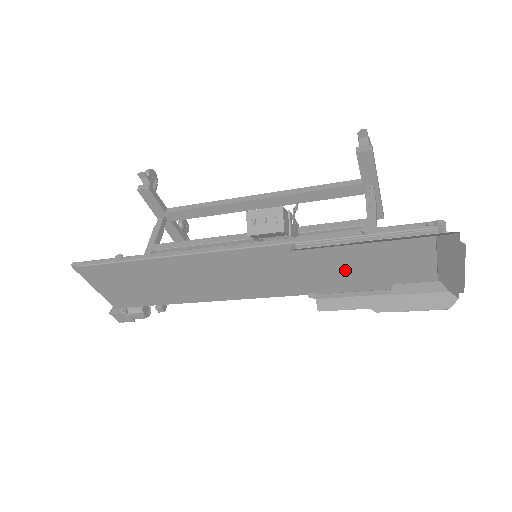
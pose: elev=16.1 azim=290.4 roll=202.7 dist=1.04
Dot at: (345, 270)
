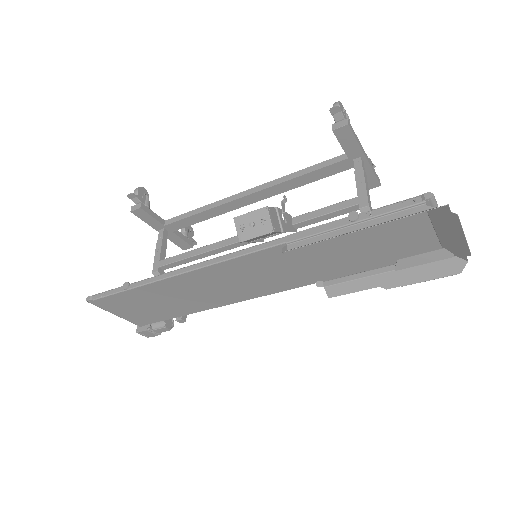
Dot at: (344, 256)
